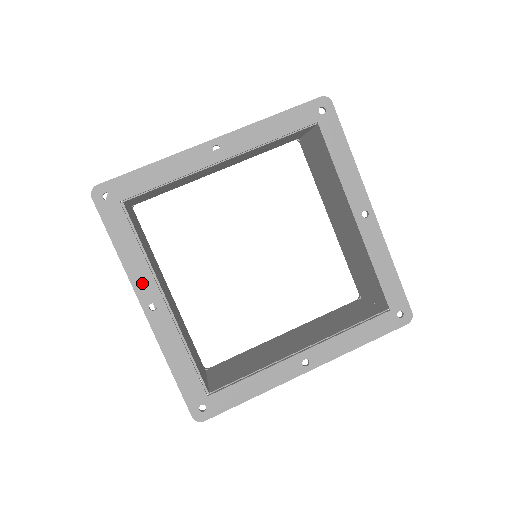
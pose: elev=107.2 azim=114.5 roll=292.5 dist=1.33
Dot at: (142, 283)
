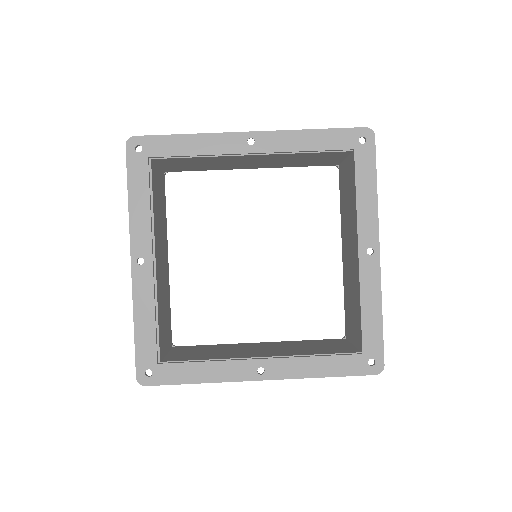
Dot at: (139, 236)
